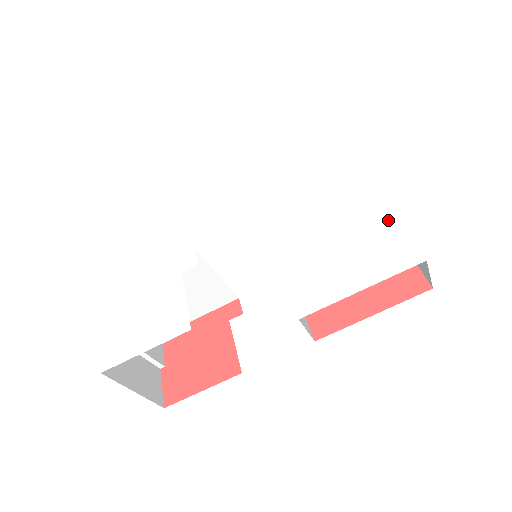
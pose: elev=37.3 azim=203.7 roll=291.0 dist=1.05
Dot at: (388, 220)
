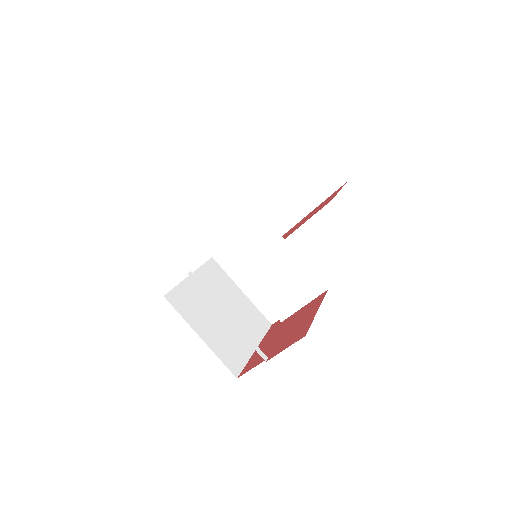
Dot at: (299, 183)
